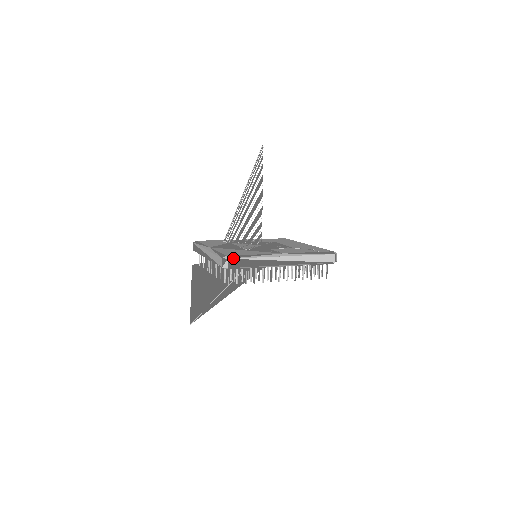
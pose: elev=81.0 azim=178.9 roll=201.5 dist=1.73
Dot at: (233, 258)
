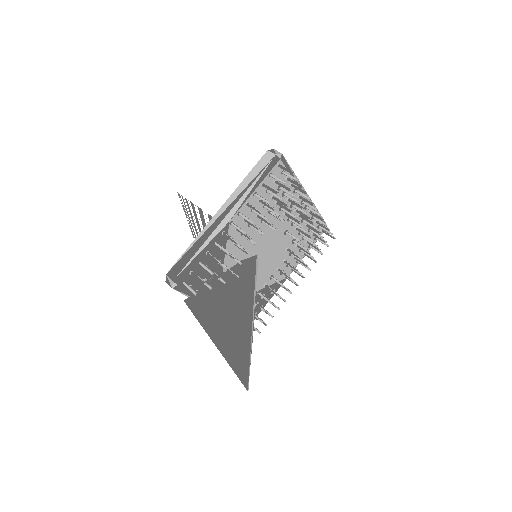
Dot at: occluded
